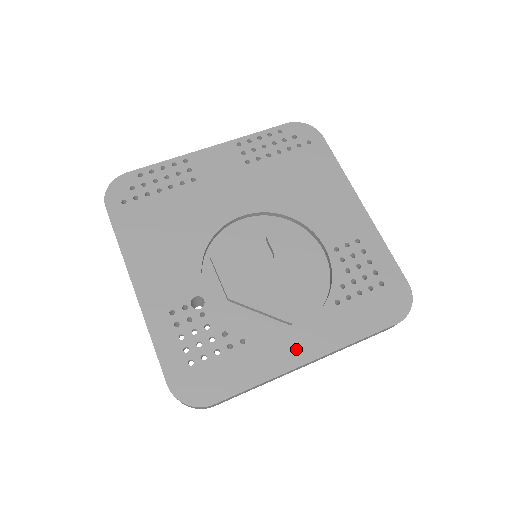
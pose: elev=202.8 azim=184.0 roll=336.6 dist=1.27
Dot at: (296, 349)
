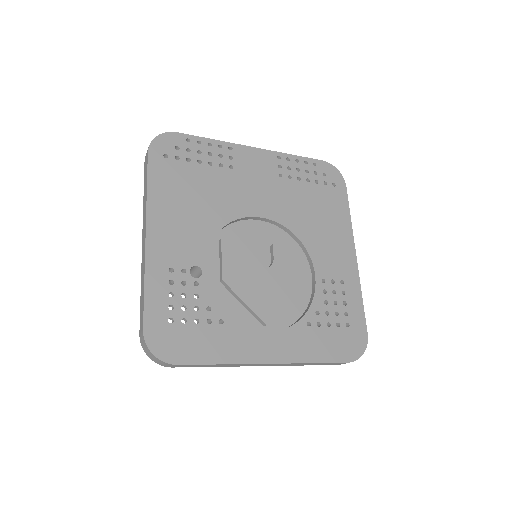
Dot at: (262, 348)
